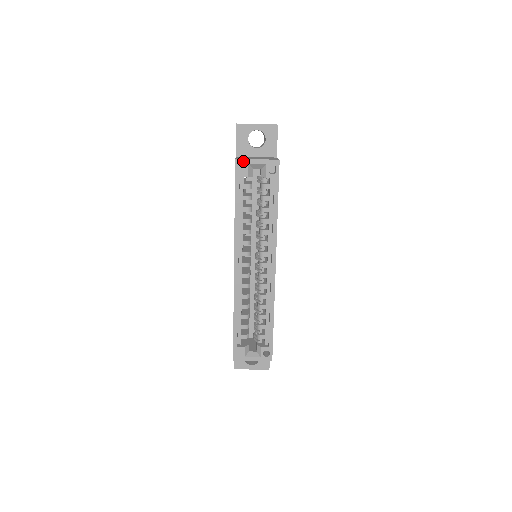
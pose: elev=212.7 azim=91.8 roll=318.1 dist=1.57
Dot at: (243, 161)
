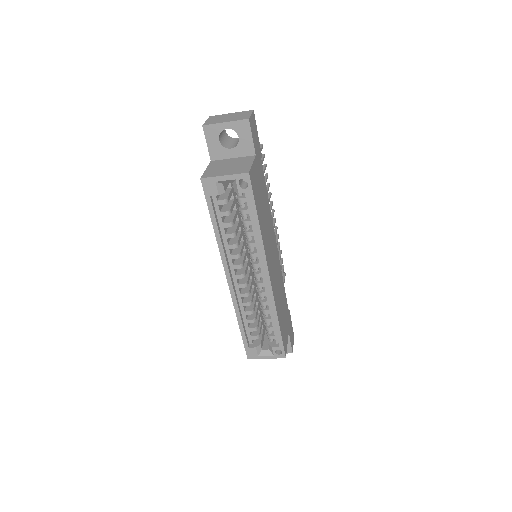
Dot at: (209, 179)
